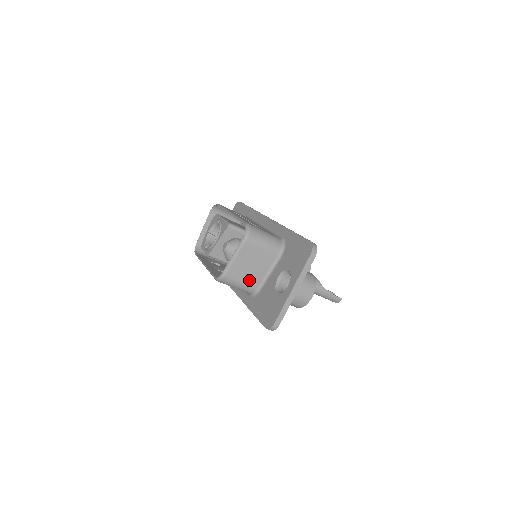
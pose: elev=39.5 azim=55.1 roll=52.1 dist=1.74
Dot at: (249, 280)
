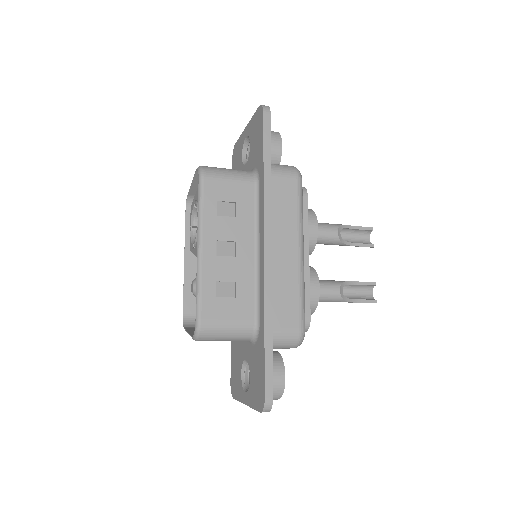
Dot at: occluded
